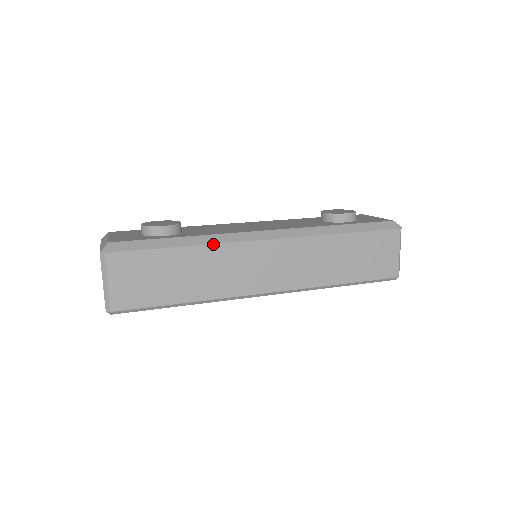
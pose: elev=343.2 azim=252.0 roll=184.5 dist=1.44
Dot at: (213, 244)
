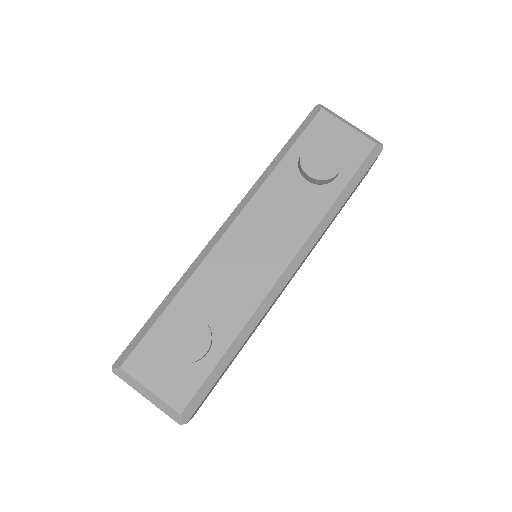
Dot at: occluded
